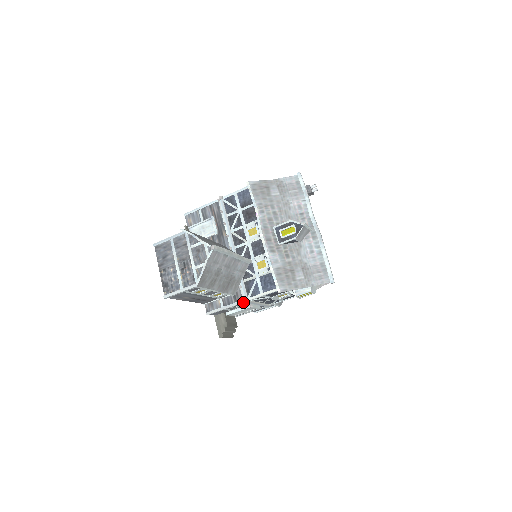
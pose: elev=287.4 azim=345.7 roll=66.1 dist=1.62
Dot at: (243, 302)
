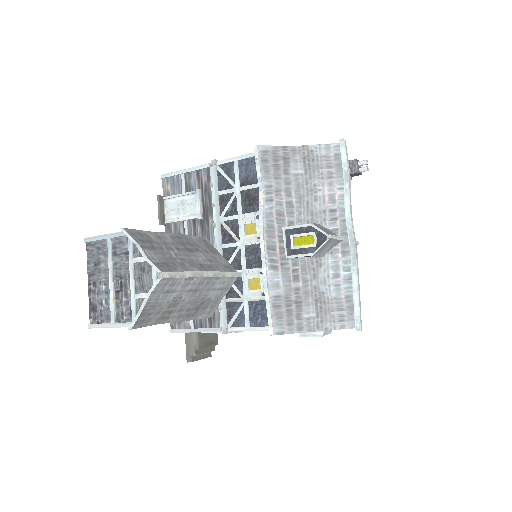
Dot at: (220, 331)
